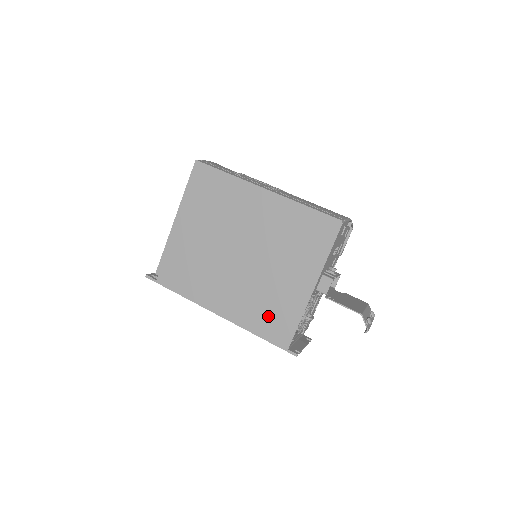
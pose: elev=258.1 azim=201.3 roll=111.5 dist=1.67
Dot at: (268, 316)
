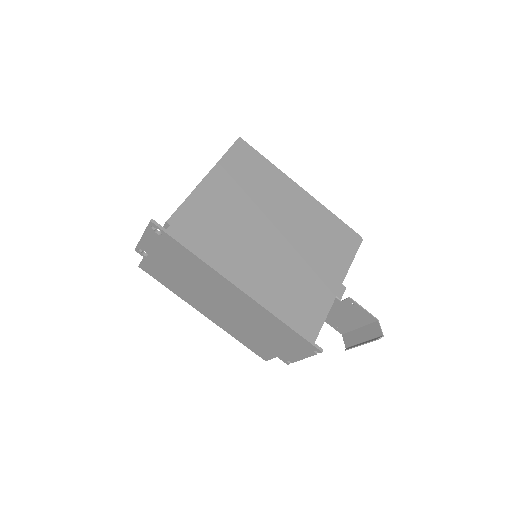
Dot at: (297, 303)
